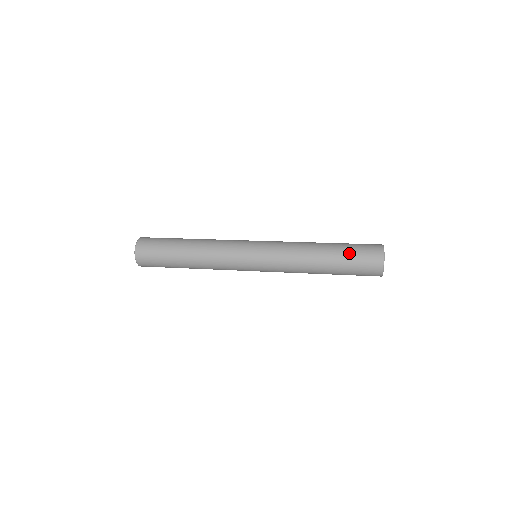
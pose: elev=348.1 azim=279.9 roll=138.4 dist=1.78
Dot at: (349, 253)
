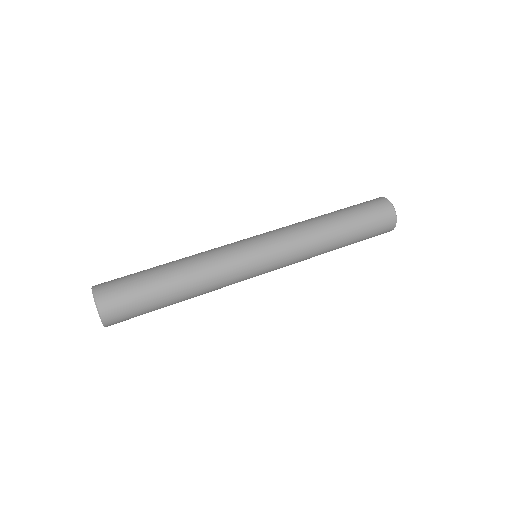
Dot at: (364, 238)
